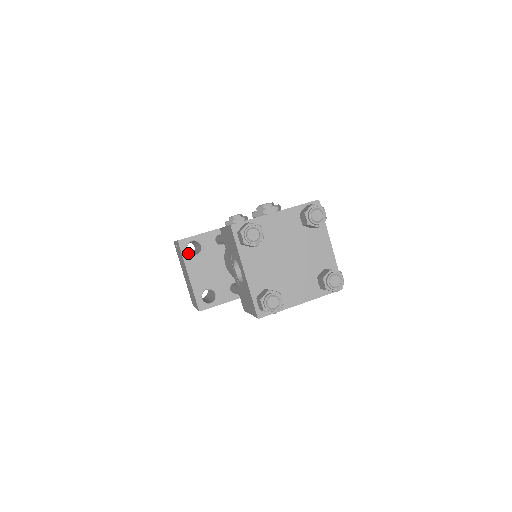
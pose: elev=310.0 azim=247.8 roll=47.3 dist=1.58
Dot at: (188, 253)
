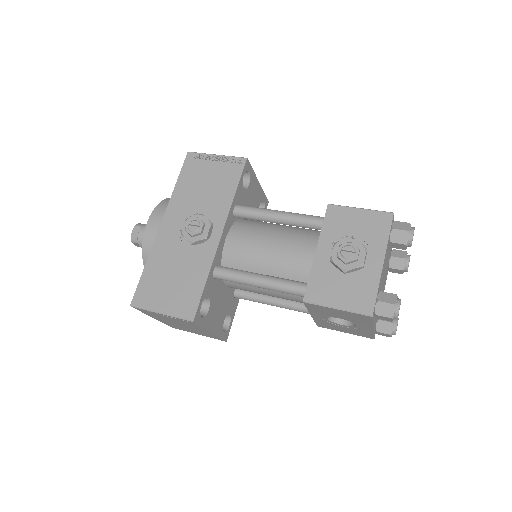
Dot at: (203, 318)
